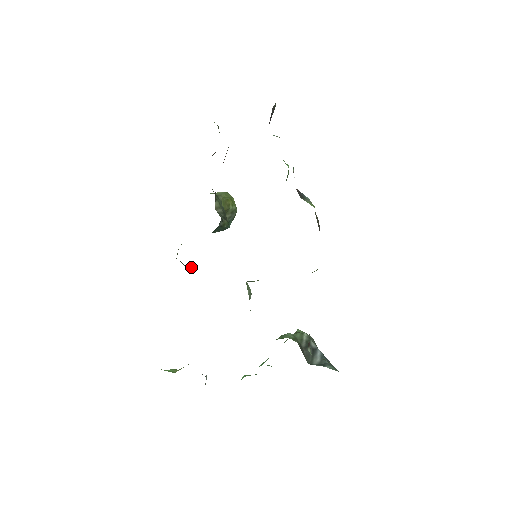
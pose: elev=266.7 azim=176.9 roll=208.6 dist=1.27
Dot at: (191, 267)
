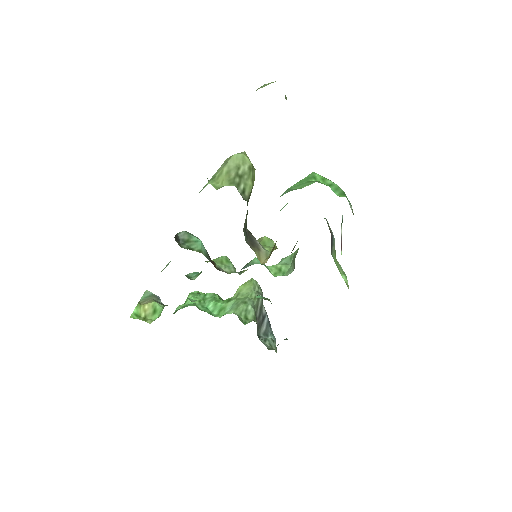
Dot at: (182, 232)
